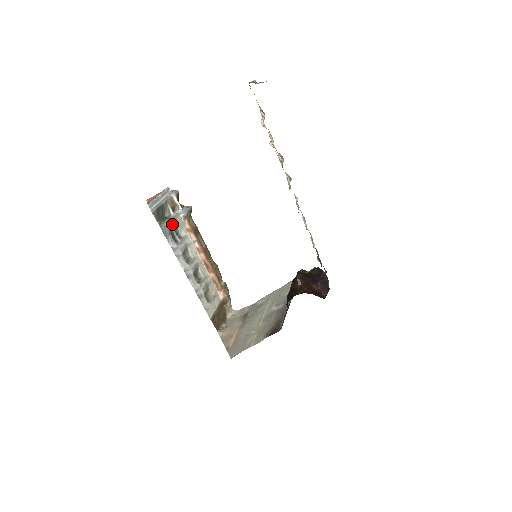
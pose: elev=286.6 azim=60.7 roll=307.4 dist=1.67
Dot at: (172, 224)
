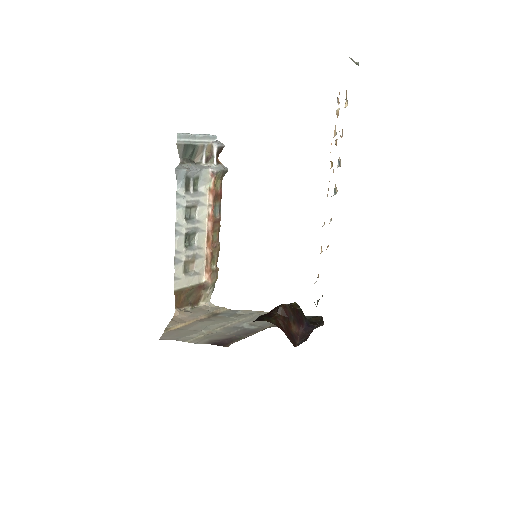
Dot at: (194, 170)
